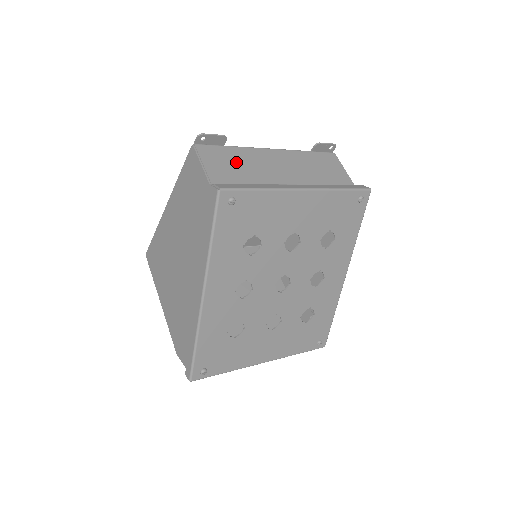
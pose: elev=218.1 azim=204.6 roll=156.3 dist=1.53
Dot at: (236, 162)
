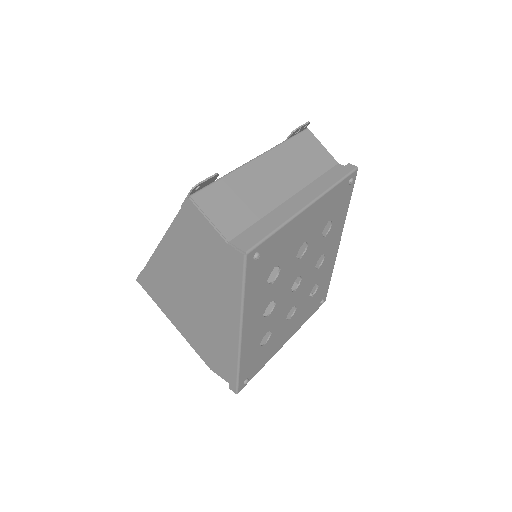
Dot at: (236, 198)
